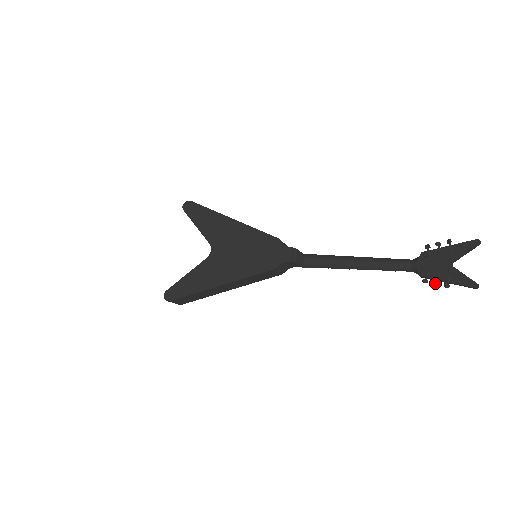
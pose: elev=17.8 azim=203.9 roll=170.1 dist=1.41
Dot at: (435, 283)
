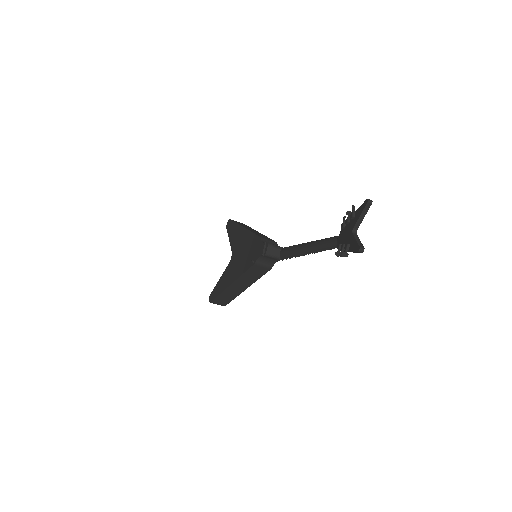
Dot at: (339, 254)
